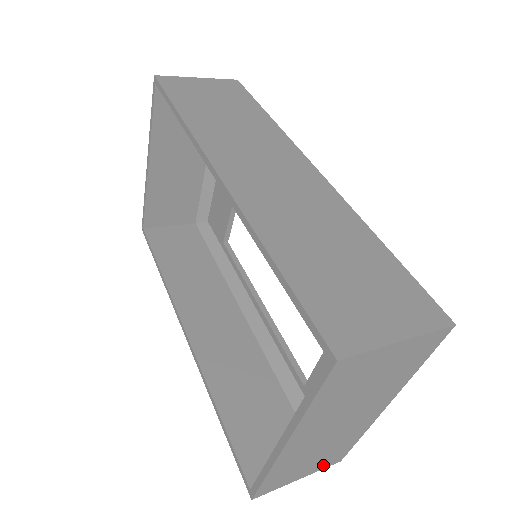
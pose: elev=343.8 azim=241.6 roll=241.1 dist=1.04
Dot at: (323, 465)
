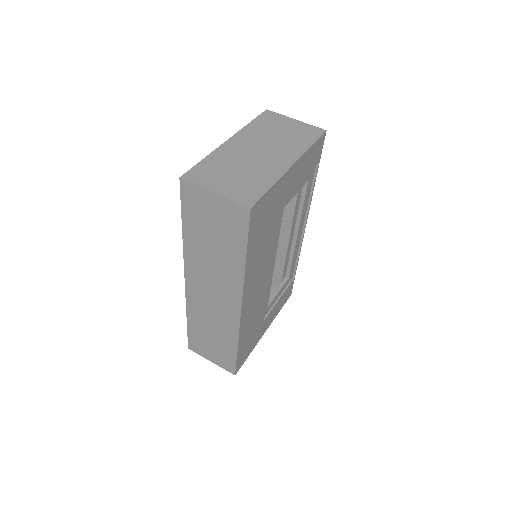
Dot at: occluded
